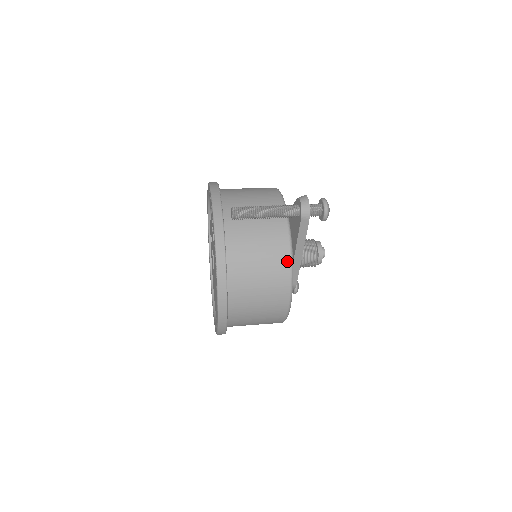
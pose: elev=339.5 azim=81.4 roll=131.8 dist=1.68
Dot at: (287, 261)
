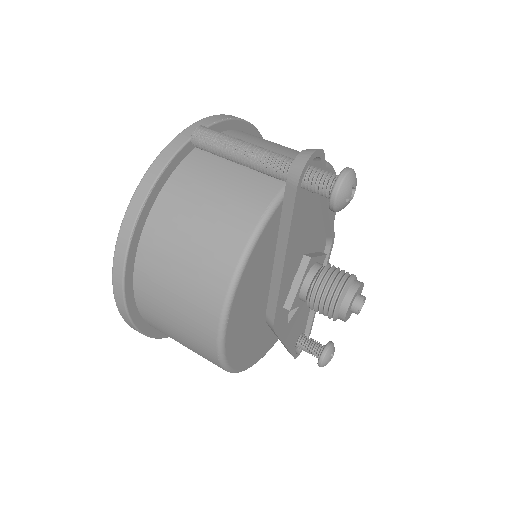
Dot at: (237, 250)
